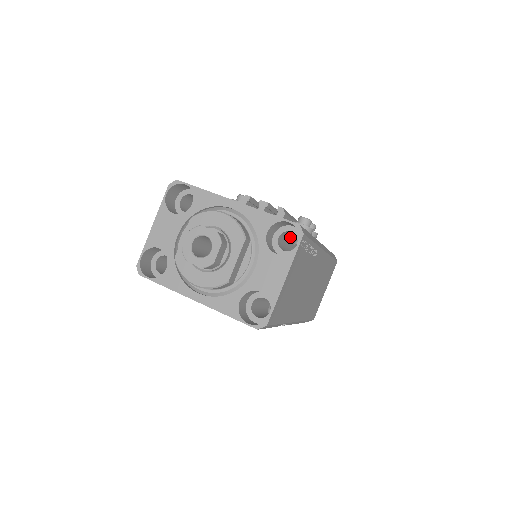
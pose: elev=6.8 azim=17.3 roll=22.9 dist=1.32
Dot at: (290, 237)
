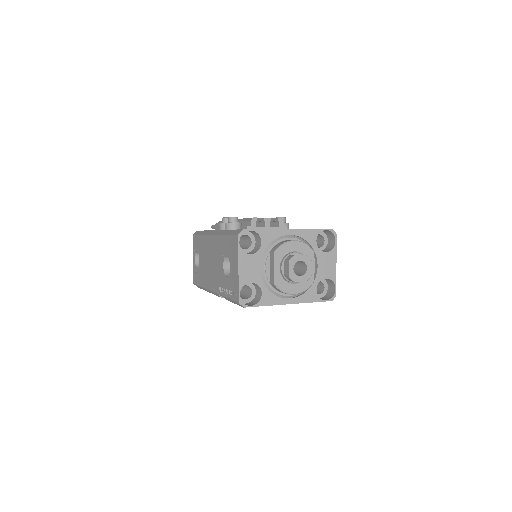
Dot at: occluded
